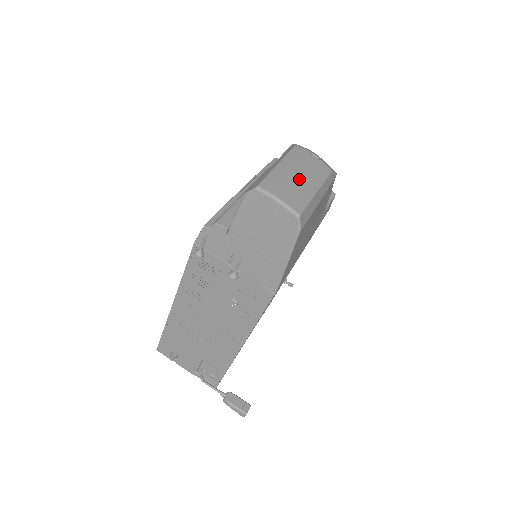
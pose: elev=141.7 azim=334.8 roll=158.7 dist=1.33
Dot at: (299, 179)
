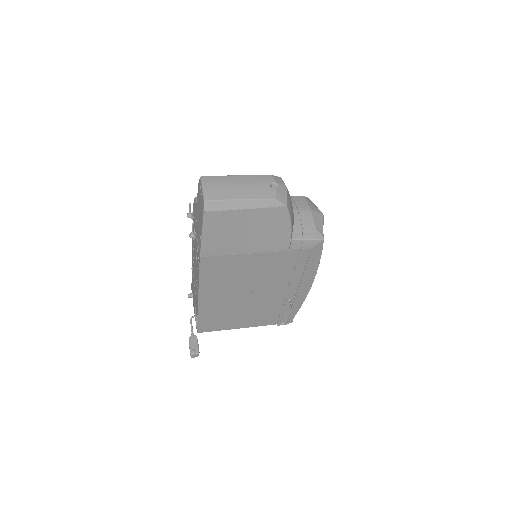
Dot at: (236, 187)
